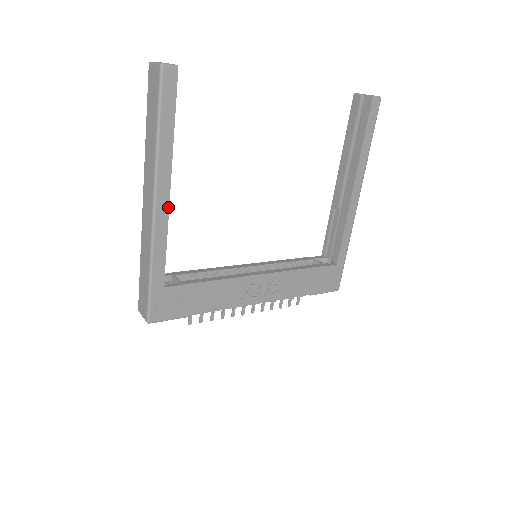
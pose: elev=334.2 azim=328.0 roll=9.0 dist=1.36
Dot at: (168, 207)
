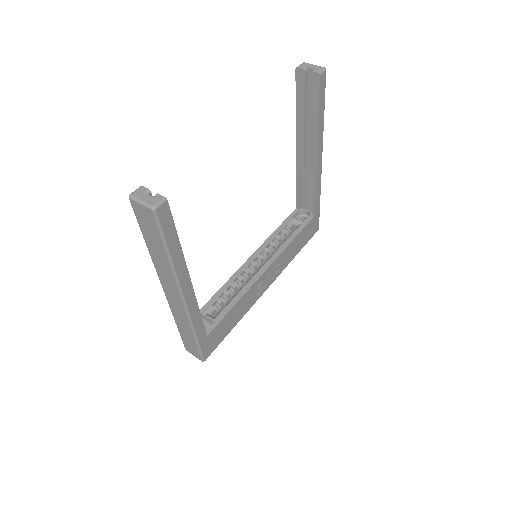
Dot at: (193, 292)
